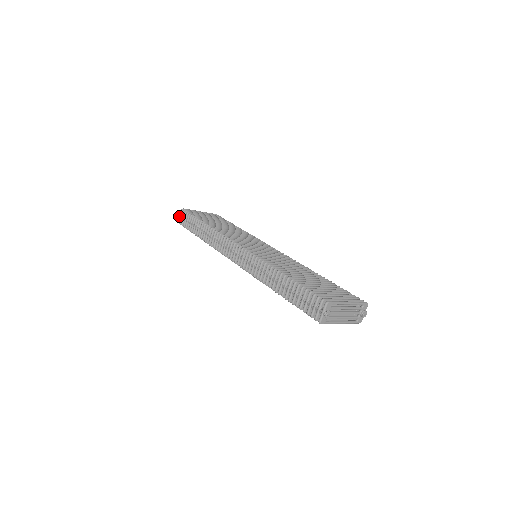
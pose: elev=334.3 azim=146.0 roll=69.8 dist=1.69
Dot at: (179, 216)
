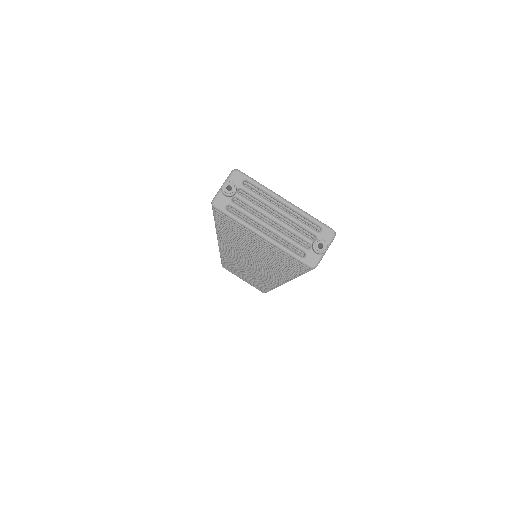
Dot at: occluded
